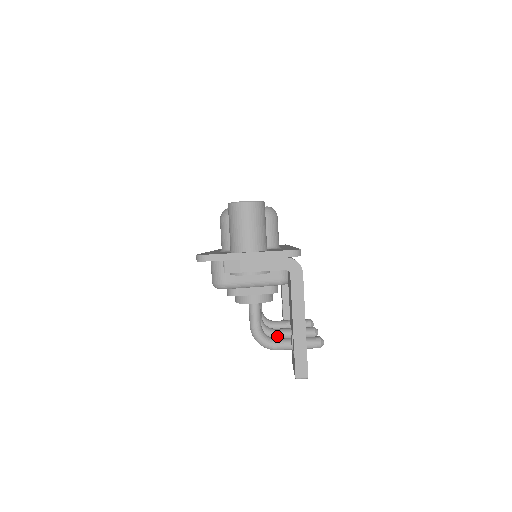
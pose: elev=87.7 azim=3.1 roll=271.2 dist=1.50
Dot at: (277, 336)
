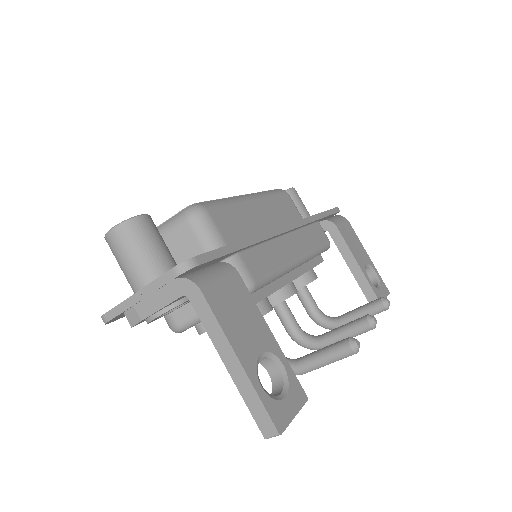
Dot at: (324, 345)
